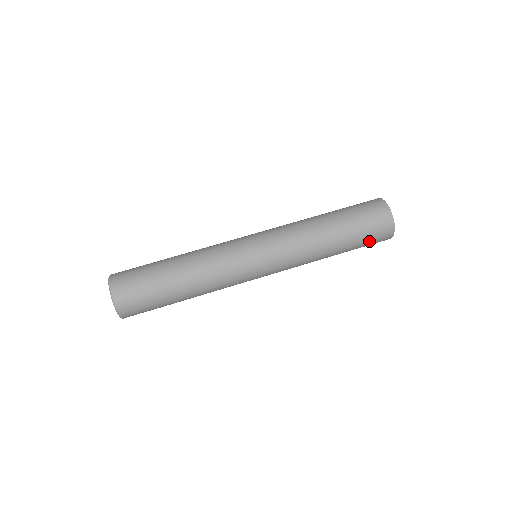
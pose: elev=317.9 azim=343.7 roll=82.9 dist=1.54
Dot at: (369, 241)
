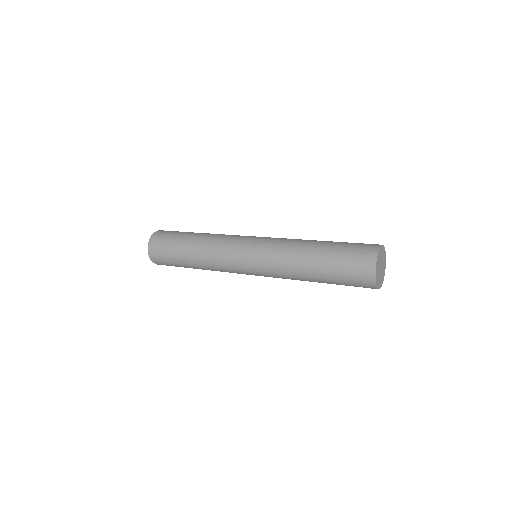
Dot at: (348, 281)
